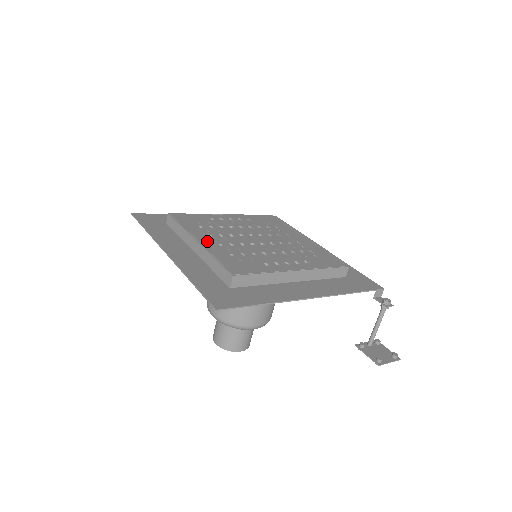
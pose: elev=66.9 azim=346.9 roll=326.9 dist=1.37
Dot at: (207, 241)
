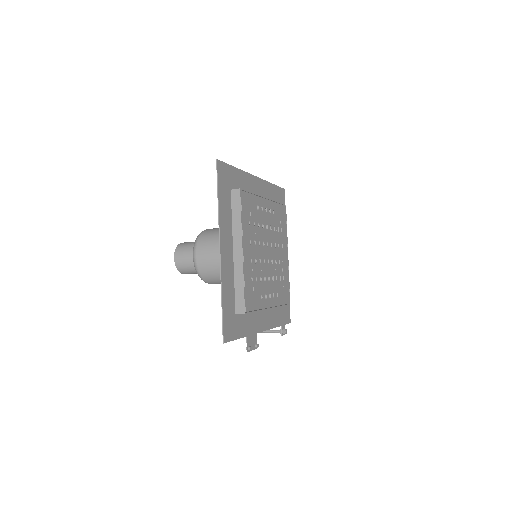
Dot at: (247, 253)
